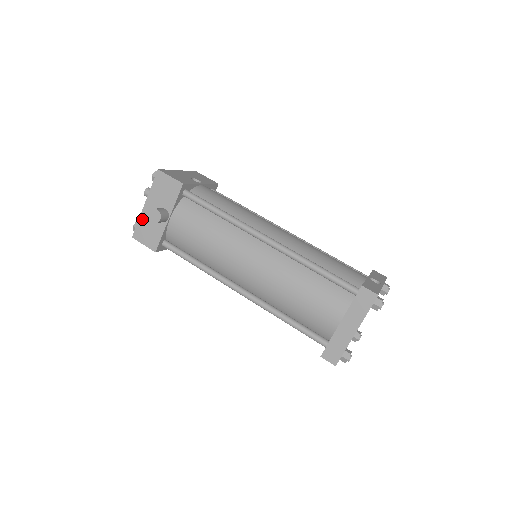
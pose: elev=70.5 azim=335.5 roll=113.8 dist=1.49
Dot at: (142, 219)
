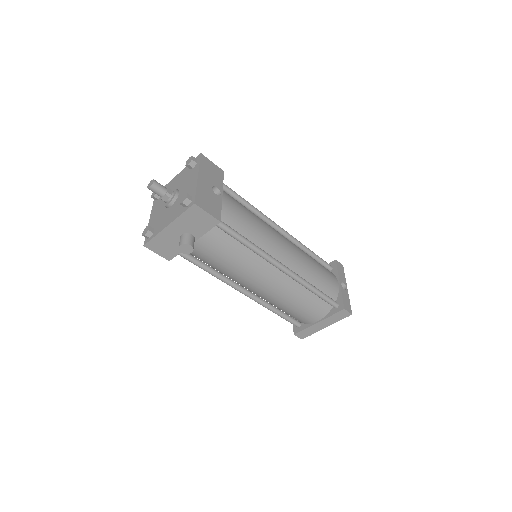
Dot at: (161, 236)
